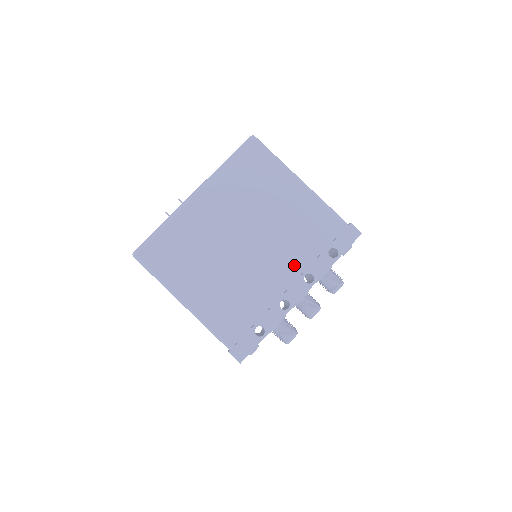
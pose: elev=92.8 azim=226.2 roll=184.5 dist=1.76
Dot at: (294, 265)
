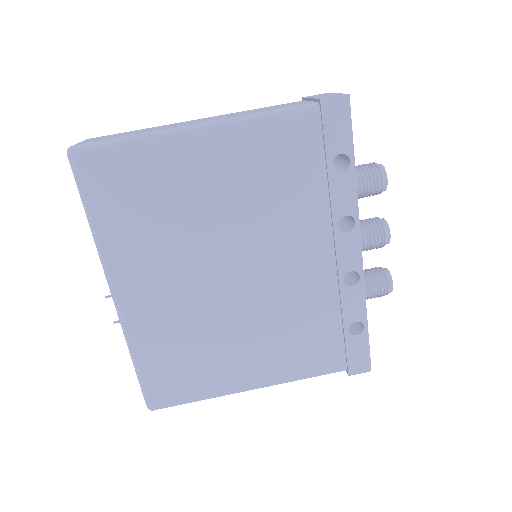
Dot at: (313, 230)
